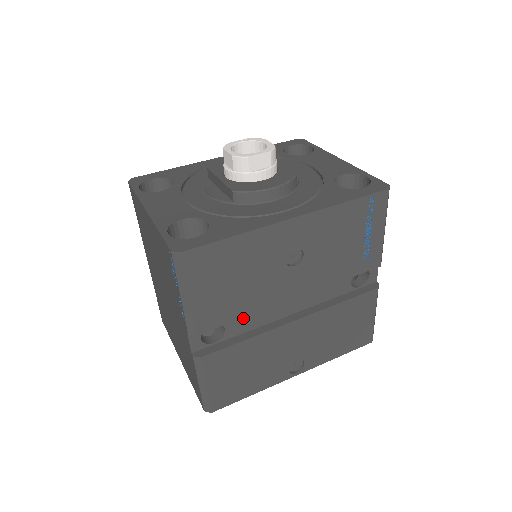
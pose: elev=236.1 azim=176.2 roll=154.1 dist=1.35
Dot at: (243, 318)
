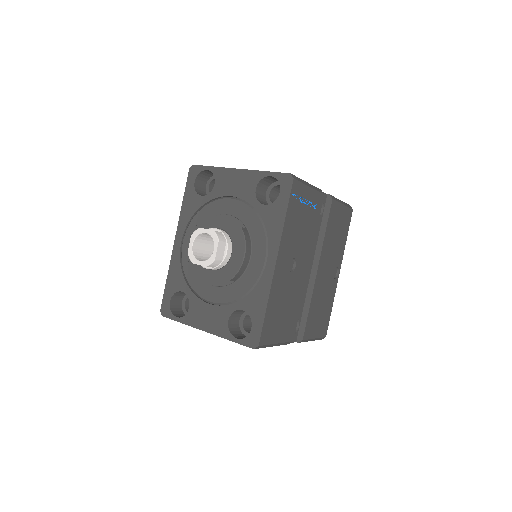
Dot at: occluded
